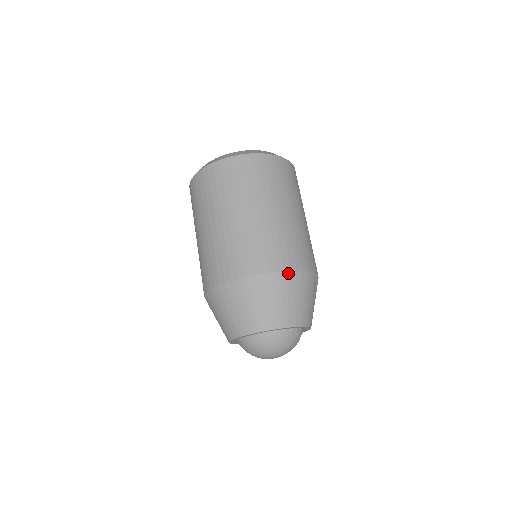
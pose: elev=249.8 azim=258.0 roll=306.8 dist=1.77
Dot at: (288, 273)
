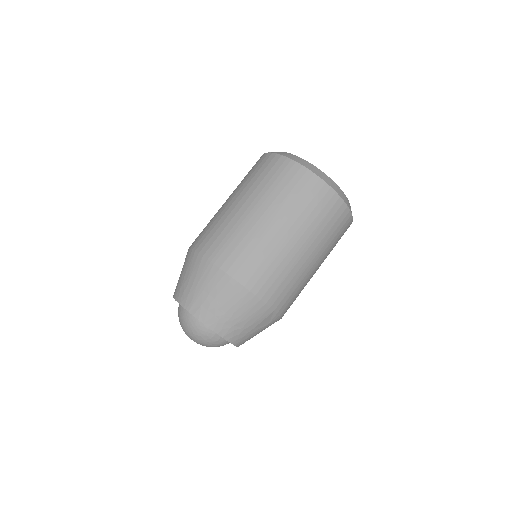
Dot at: (246, 291)
